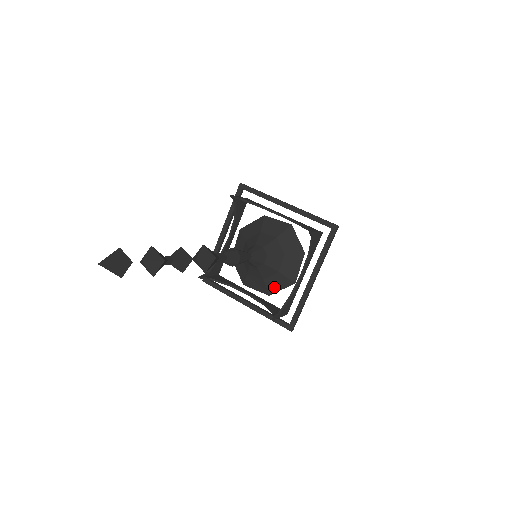
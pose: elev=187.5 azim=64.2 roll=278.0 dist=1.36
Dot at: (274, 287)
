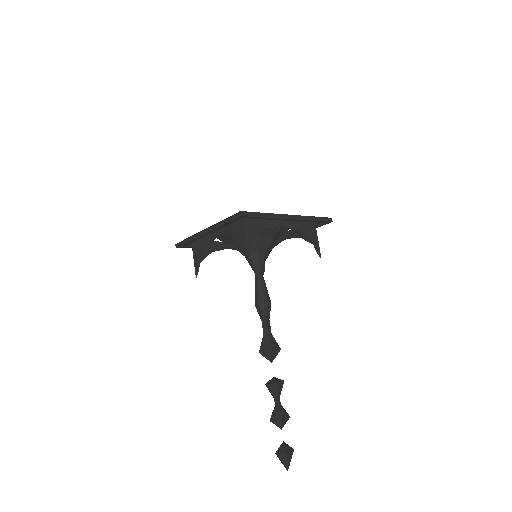
Dot at: occluded
